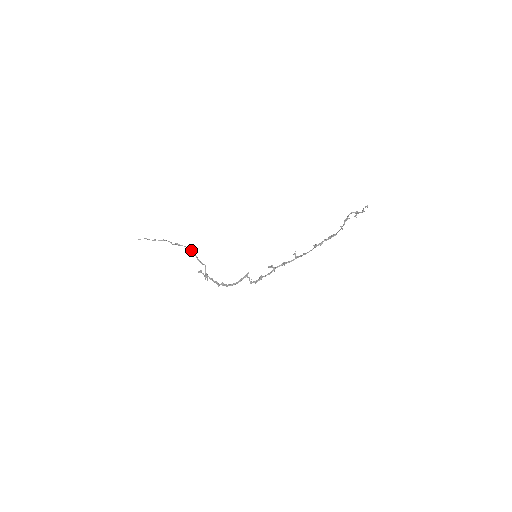
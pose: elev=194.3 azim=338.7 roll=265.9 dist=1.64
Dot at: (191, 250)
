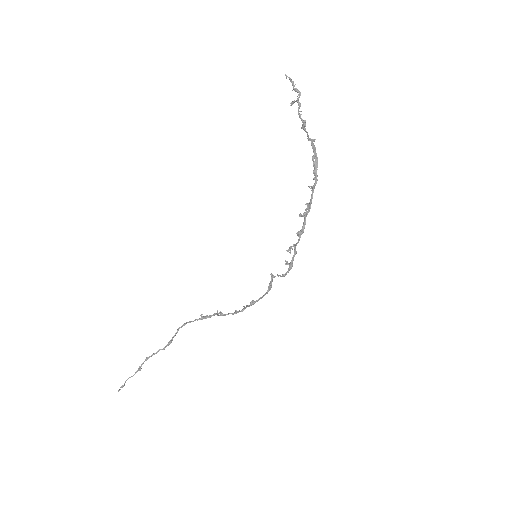
Dot at: occluded
